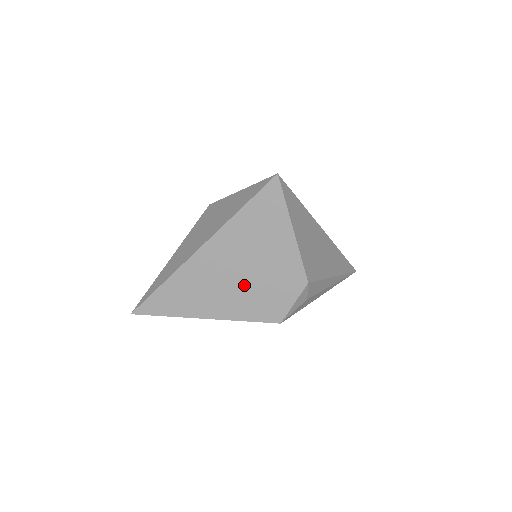
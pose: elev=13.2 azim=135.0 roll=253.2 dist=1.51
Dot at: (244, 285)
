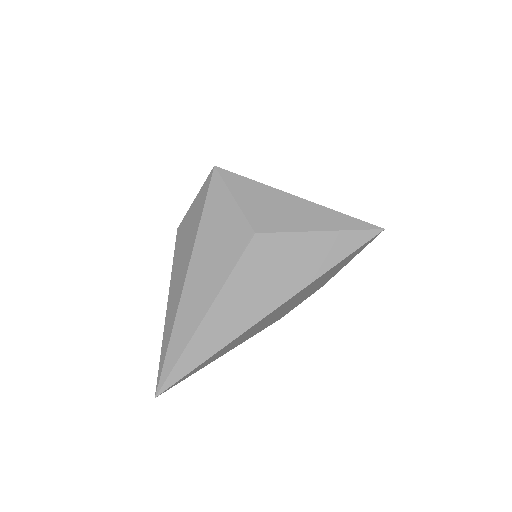
Dot at: occluded
